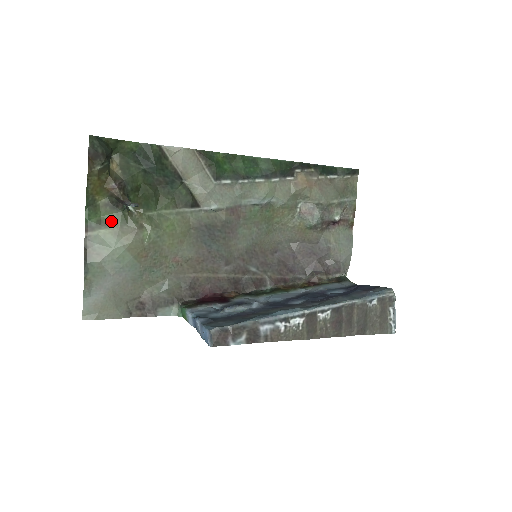
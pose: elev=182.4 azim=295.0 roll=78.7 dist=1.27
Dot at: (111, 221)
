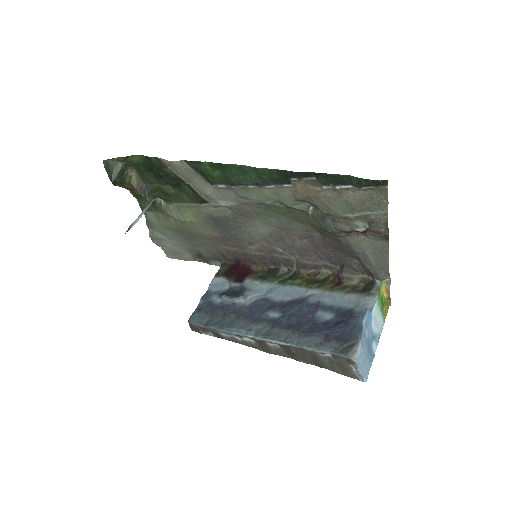
Dot at: (152, 207)
